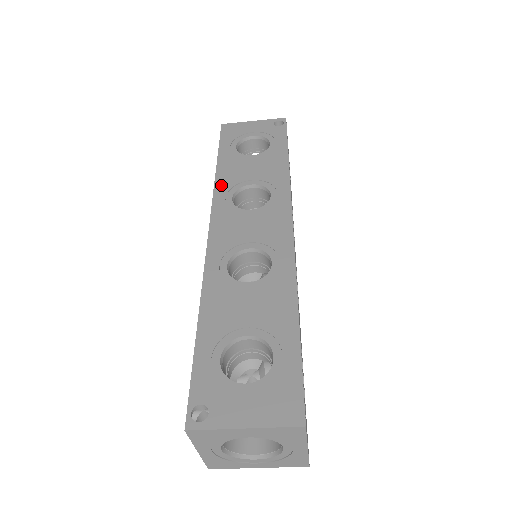
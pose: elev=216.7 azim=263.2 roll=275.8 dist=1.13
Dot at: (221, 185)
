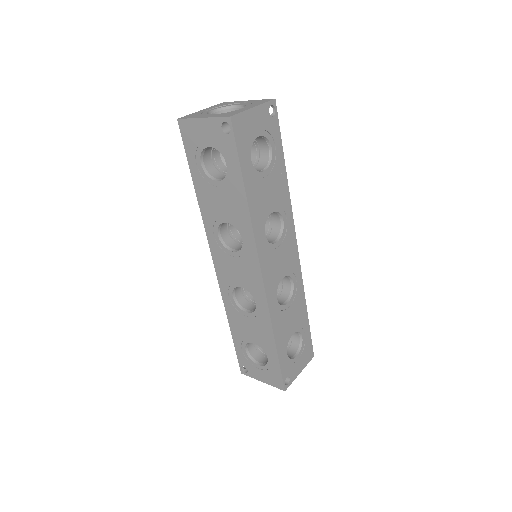
Dot at: (206, 219)
